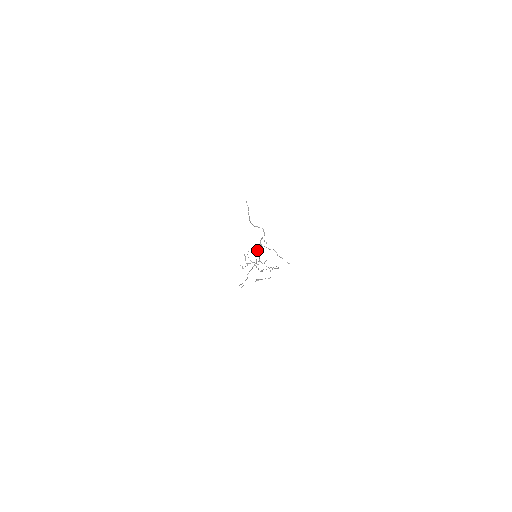
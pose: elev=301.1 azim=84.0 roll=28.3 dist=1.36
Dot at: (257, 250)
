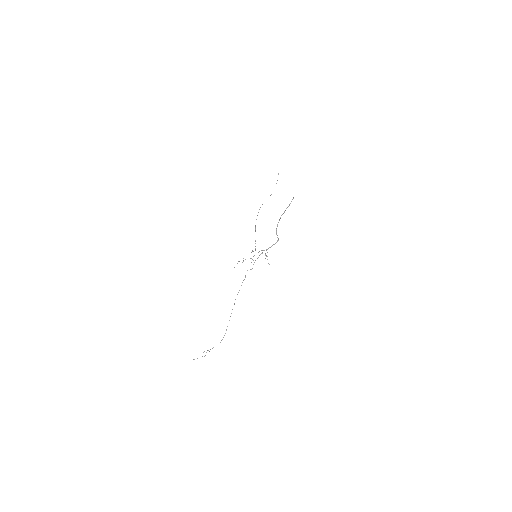
Dot at: (262, 250)
